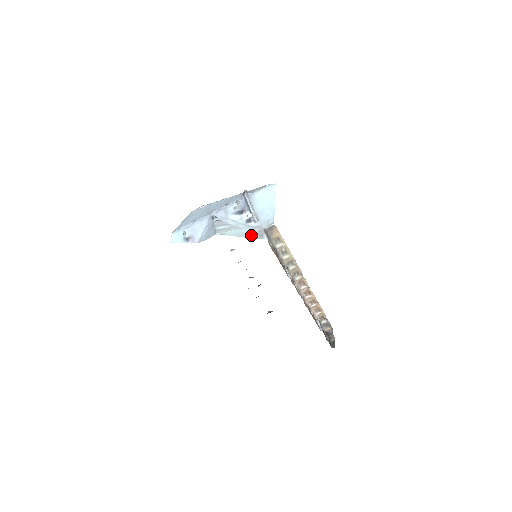
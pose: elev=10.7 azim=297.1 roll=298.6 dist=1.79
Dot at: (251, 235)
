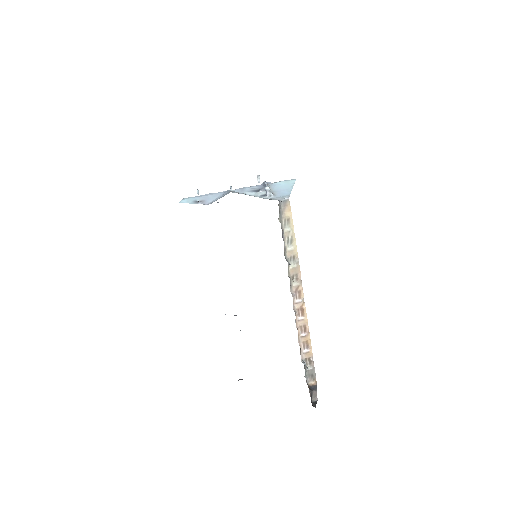
Dot at: occluded
